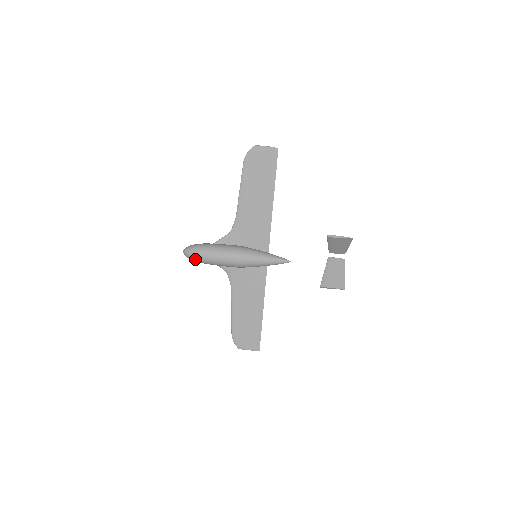
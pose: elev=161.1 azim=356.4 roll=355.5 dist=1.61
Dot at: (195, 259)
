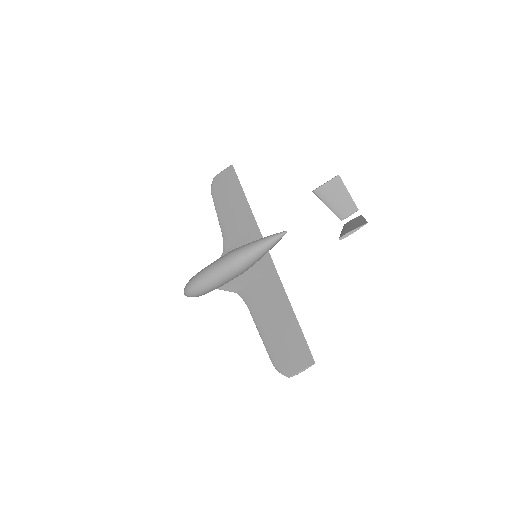
Dot at: (193, 288)
